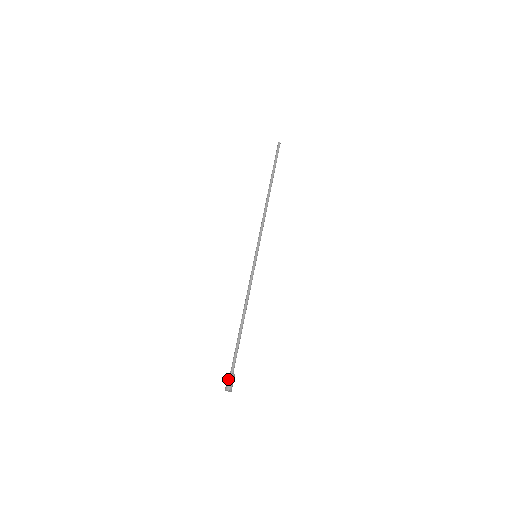
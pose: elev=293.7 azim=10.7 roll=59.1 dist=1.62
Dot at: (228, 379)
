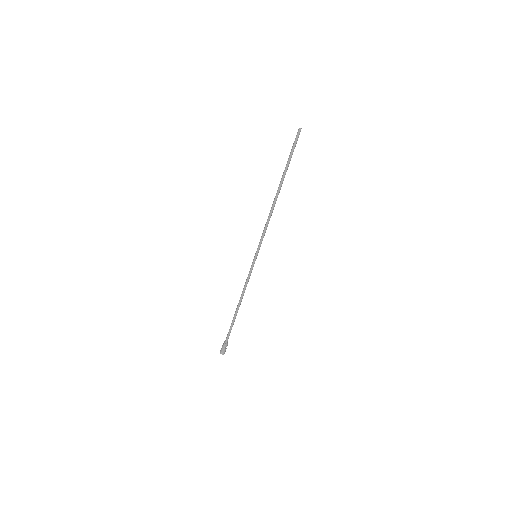
Dot at: (225, 348)
